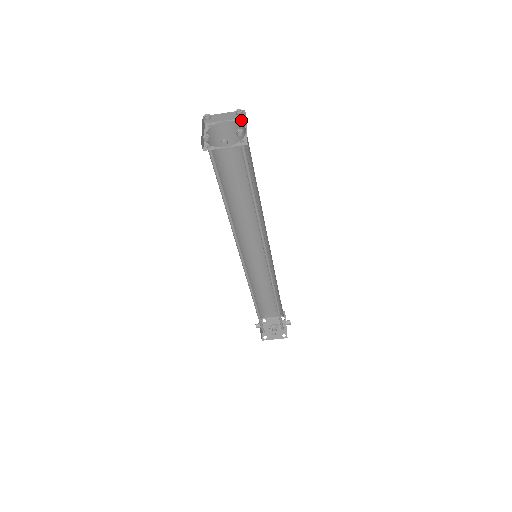
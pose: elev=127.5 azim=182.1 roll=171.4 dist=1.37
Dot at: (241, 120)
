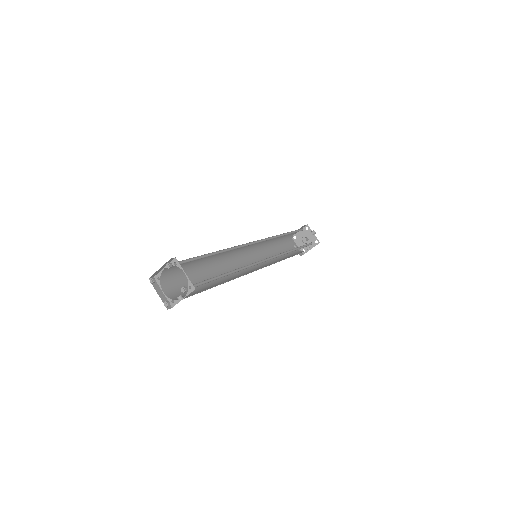
Dot at: (174, 262)
